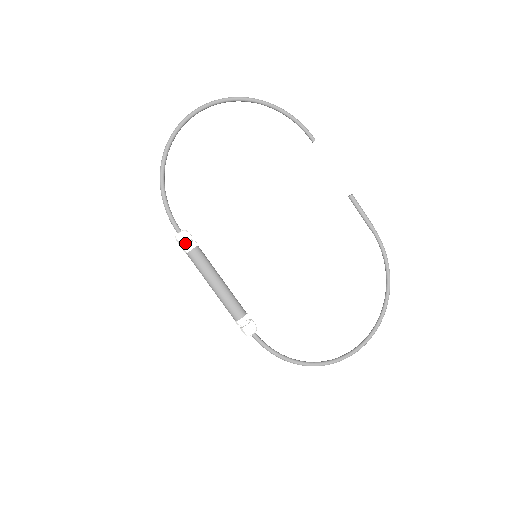
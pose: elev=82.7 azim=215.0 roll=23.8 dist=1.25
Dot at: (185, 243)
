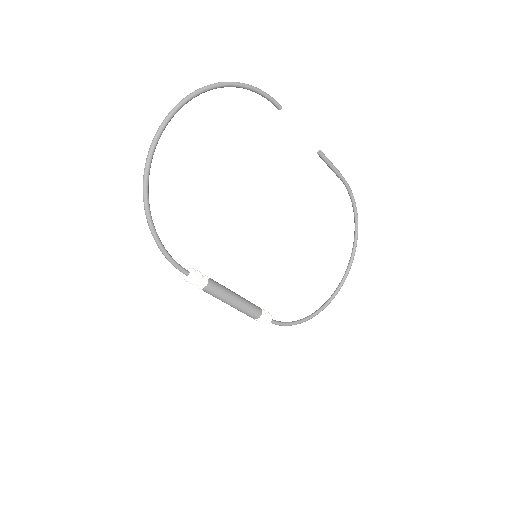
Dot at: (197, 283)
